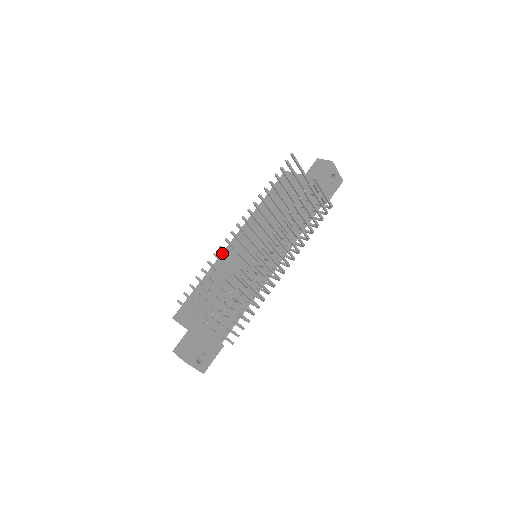
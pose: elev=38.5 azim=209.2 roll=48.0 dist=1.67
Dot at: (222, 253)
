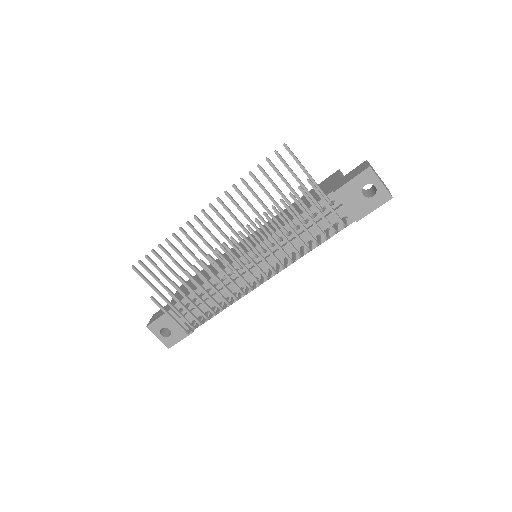
Dot at: (239, 242)
